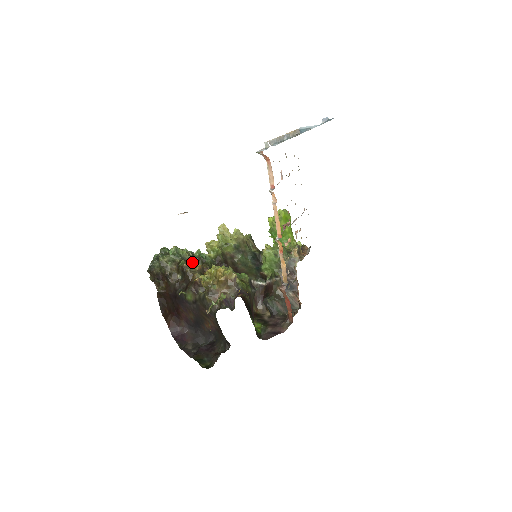
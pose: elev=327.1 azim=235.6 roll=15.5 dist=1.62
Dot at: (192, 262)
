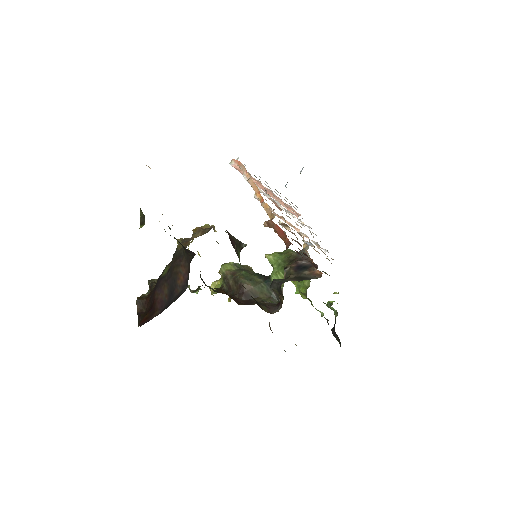
Dot at: occluded
